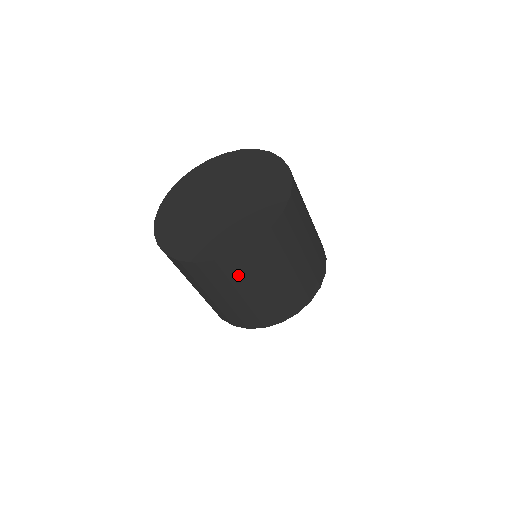
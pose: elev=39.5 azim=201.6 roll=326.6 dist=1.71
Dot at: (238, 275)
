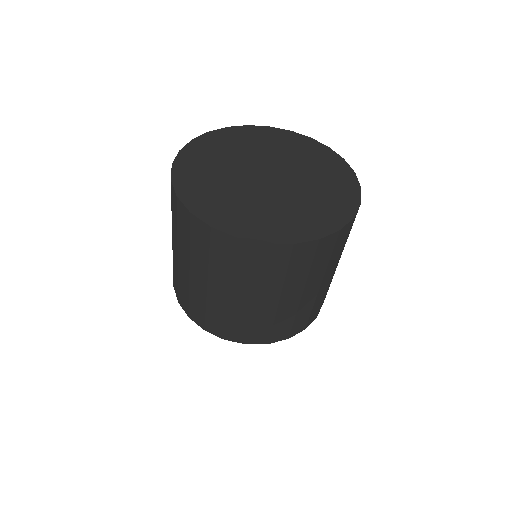
Dot at: (321, 262)
